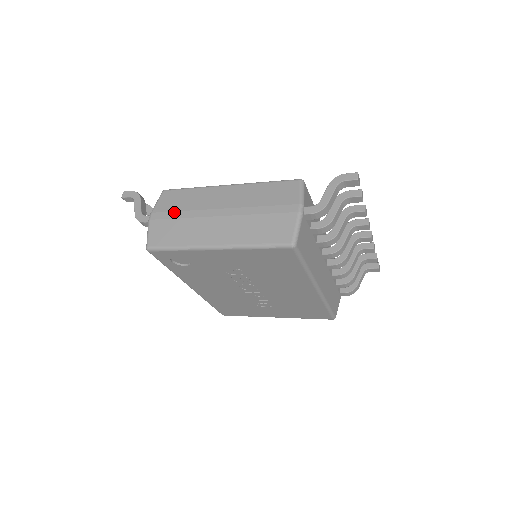
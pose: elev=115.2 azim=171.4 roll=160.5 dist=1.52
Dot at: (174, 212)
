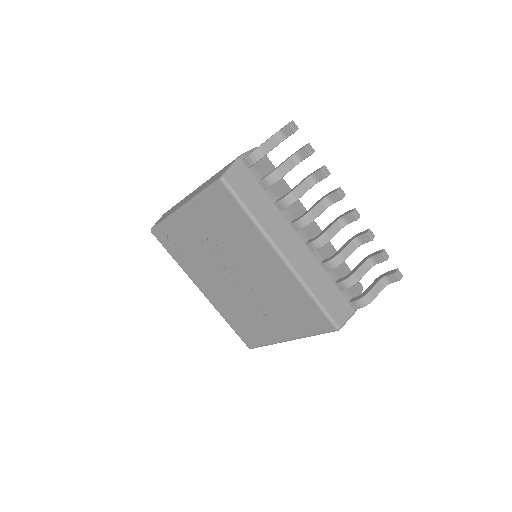
Dot at: occluded
